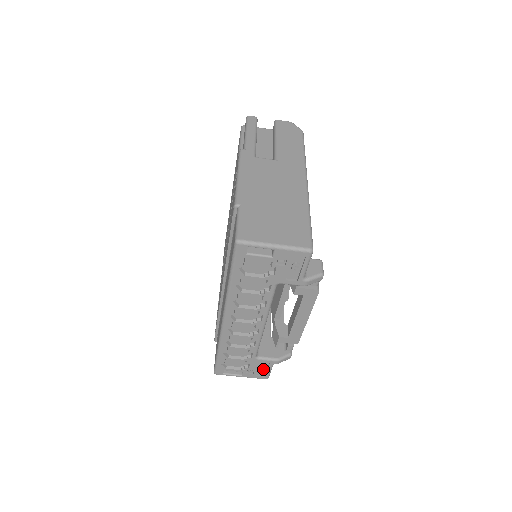
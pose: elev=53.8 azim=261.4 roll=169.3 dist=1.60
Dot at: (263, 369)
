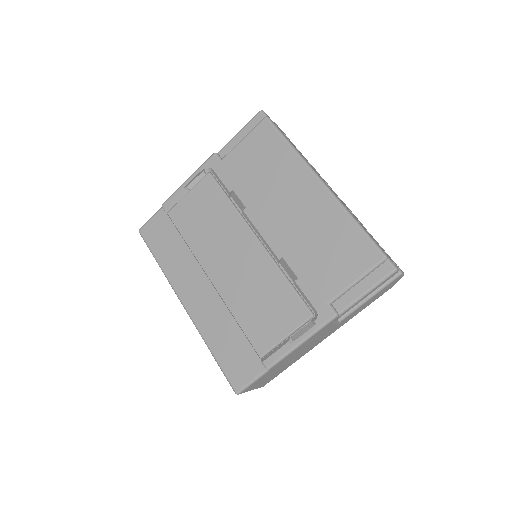
Dot at: occluded
